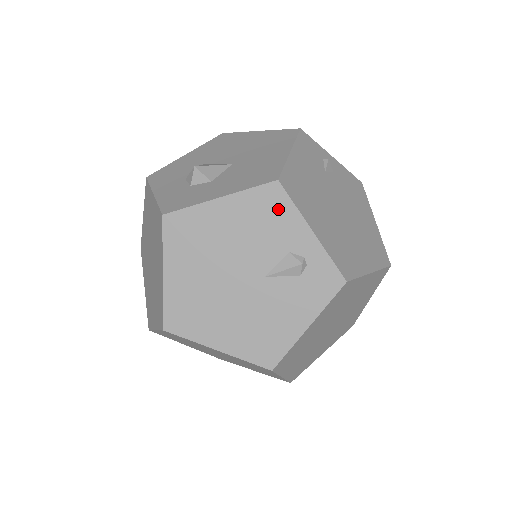
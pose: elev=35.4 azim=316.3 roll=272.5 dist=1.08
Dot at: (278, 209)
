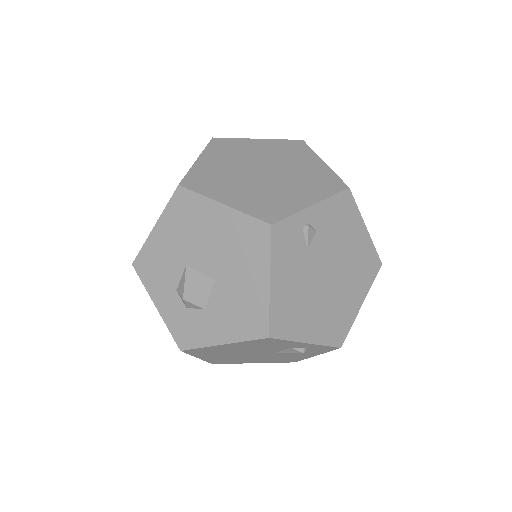
Dot at: (274, 342)
